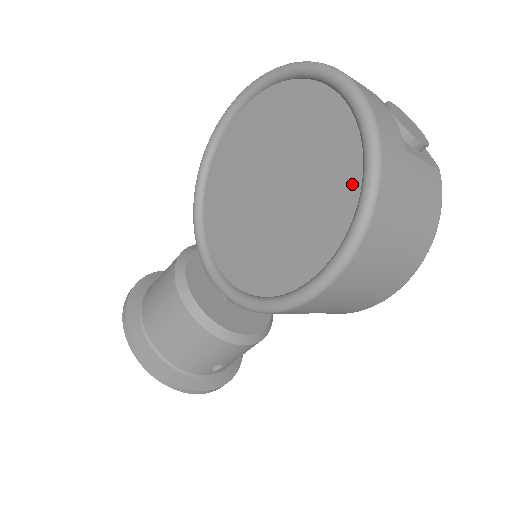
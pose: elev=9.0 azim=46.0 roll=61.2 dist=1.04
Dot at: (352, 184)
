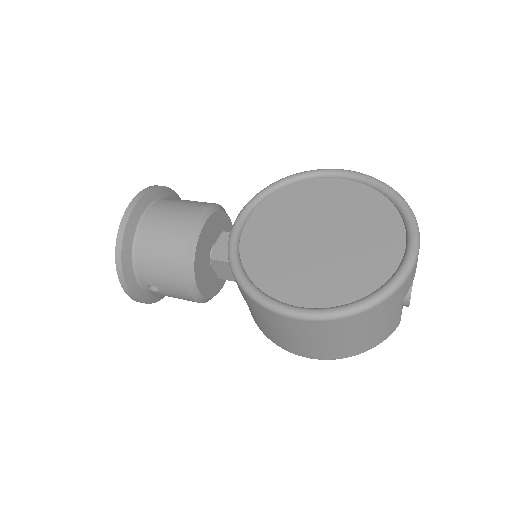
Dot at: (369, 285)
